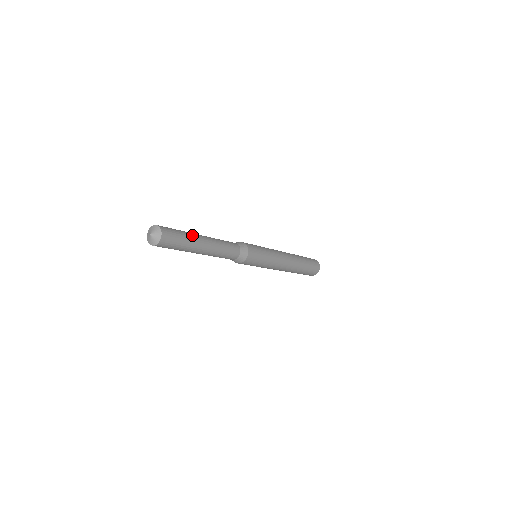
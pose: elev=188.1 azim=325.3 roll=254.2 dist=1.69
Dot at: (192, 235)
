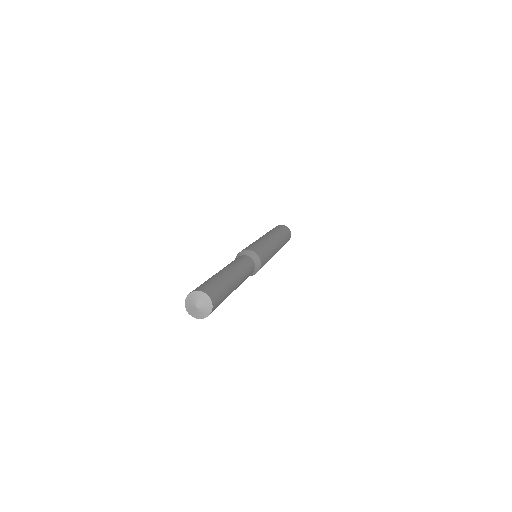
Dot at: (231, 286)
